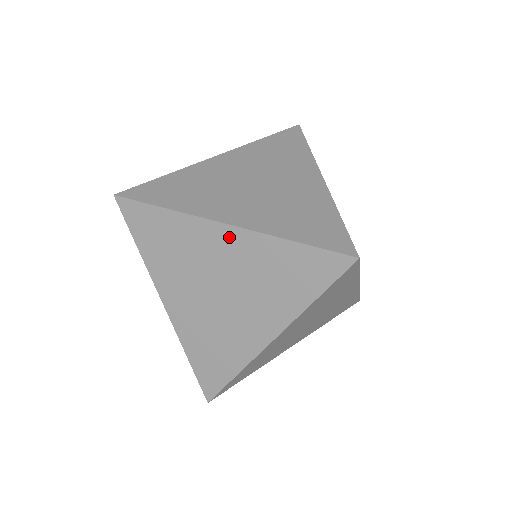
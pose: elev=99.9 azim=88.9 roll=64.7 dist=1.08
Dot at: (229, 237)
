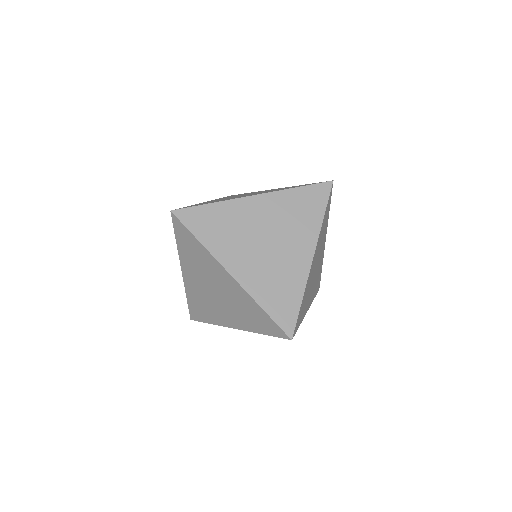
Dot at: (260, 202)
